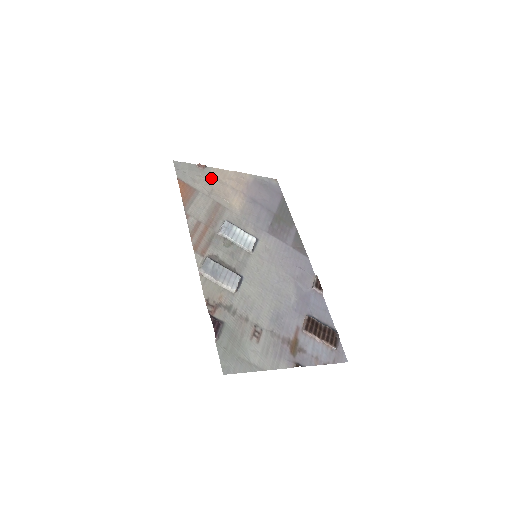
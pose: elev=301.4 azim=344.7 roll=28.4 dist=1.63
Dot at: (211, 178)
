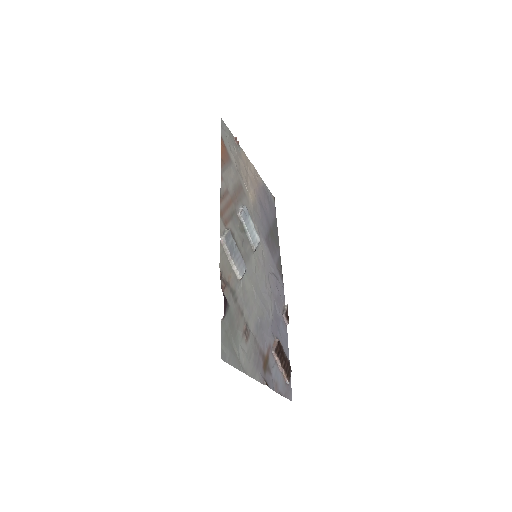
Dot at: (241, 158)
